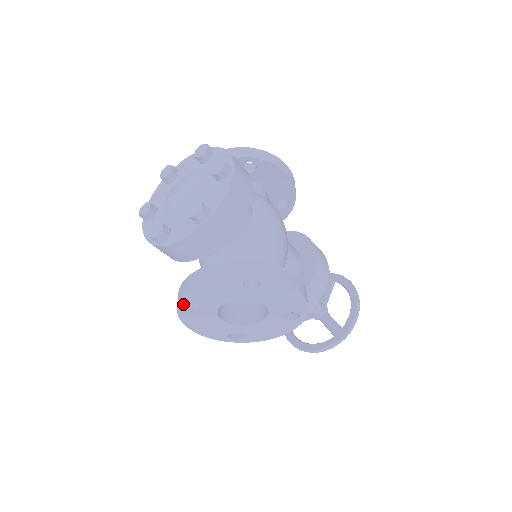
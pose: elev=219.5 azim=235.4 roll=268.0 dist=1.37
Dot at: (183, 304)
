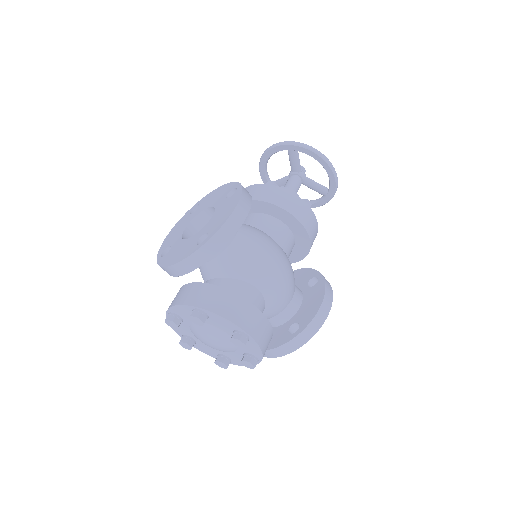
Dot at: occluded
